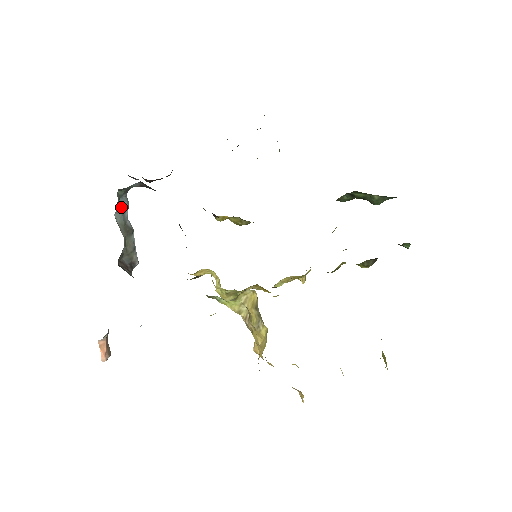
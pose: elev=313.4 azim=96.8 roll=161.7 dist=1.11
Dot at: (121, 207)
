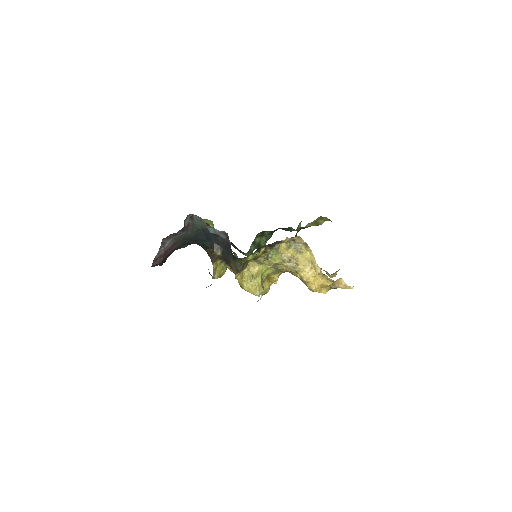
Dot at: occluded
